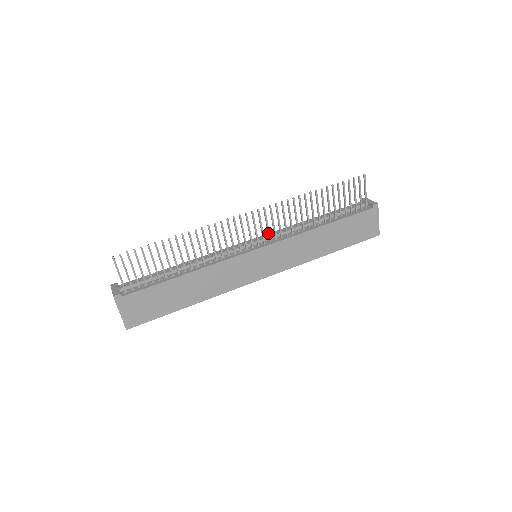
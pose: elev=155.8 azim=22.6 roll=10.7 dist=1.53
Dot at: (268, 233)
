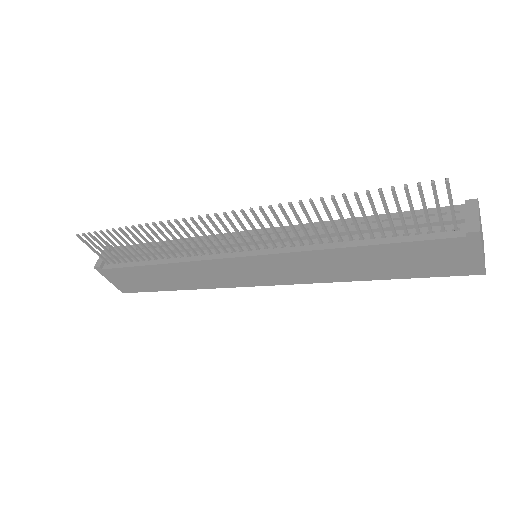
Dot at: (259, 239)
